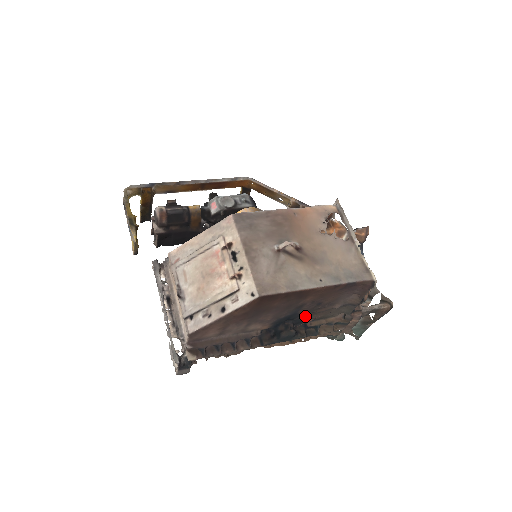
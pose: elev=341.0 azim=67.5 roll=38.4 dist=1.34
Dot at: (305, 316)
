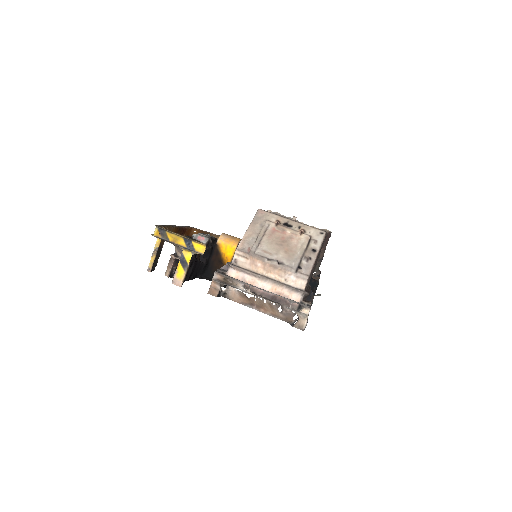
Dot at: occluded
